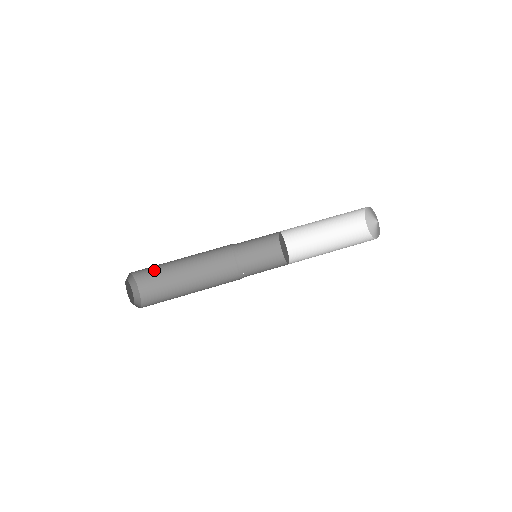
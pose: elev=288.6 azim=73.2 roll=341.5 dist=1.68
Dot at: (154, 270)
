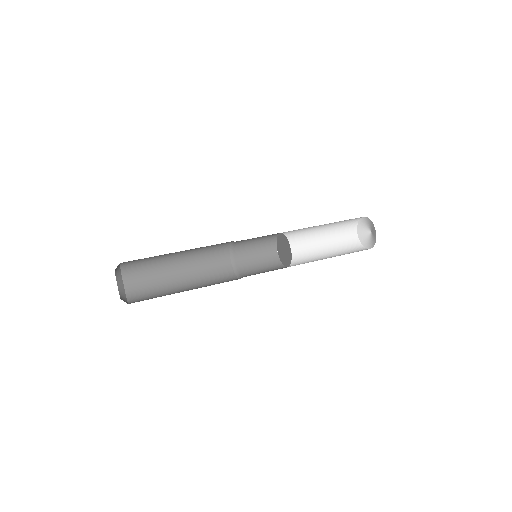
Dot at: (146, 276)
